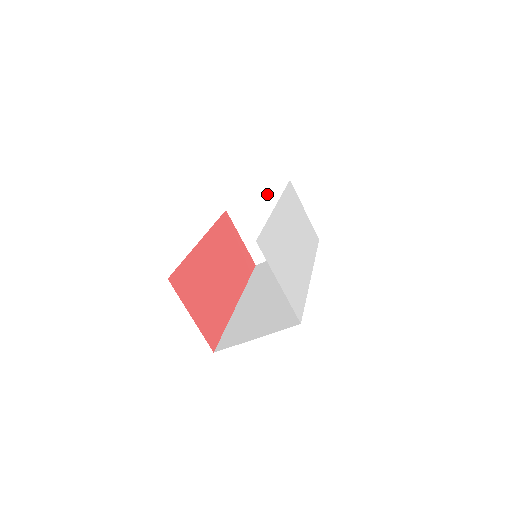
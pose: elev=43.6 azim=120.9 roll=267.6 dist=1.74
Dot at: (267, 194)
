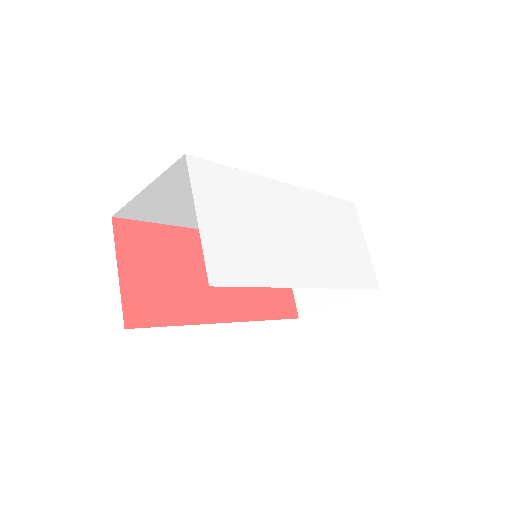
Dot at: occluded
